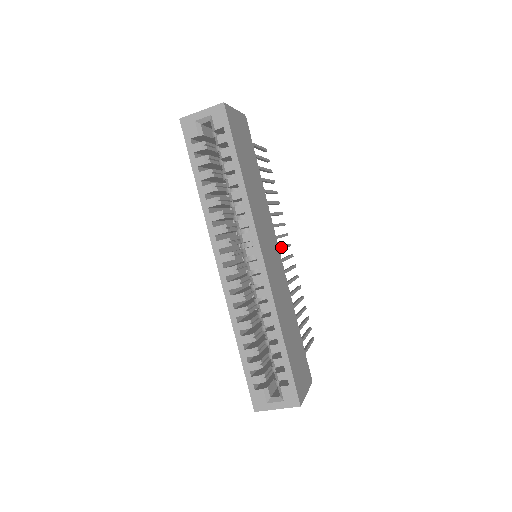
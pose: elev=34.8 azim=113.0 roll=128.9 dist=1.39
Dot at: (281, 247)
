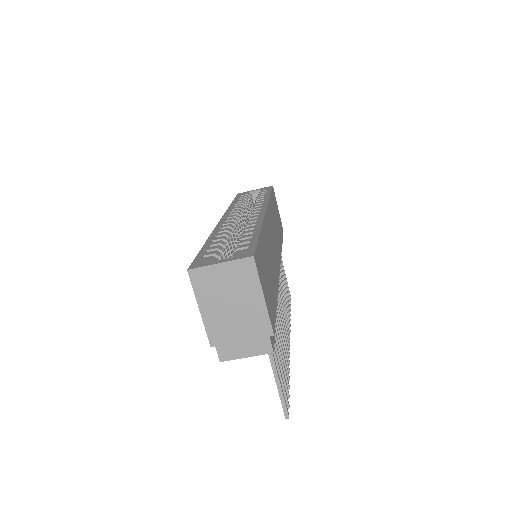
Dot at: occluded
